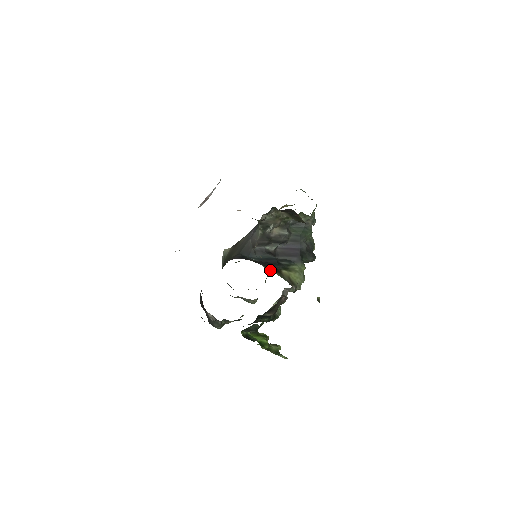
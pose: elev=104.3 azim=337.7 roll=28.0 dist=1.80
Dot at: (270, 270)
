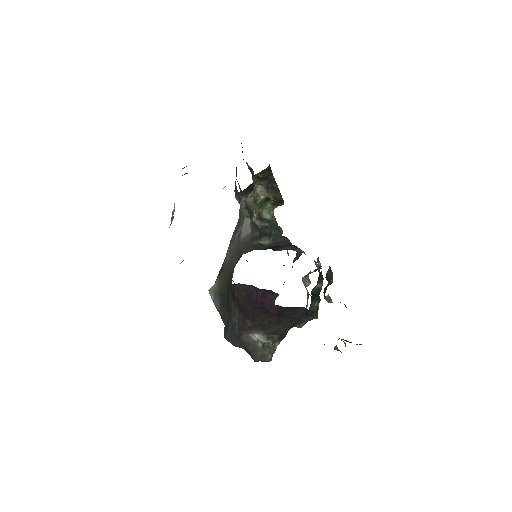
Dot at: occluded
